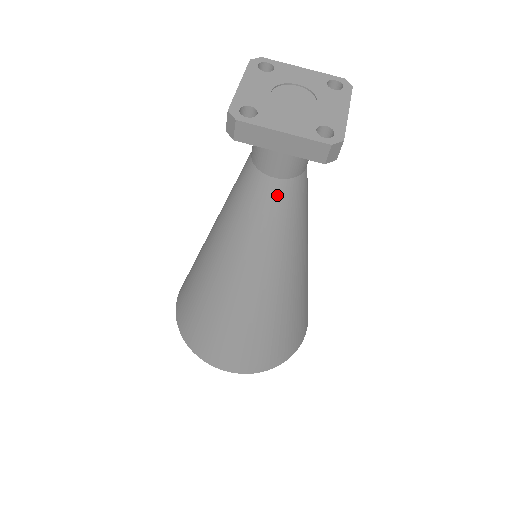
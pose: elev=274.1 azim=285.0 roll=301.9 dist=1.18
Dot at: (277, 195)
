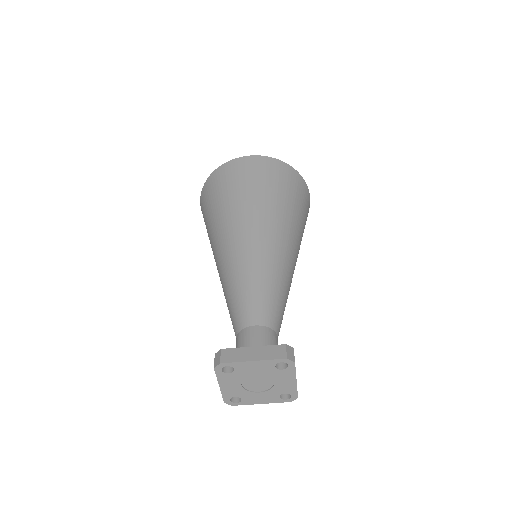
Dot at: occluded
